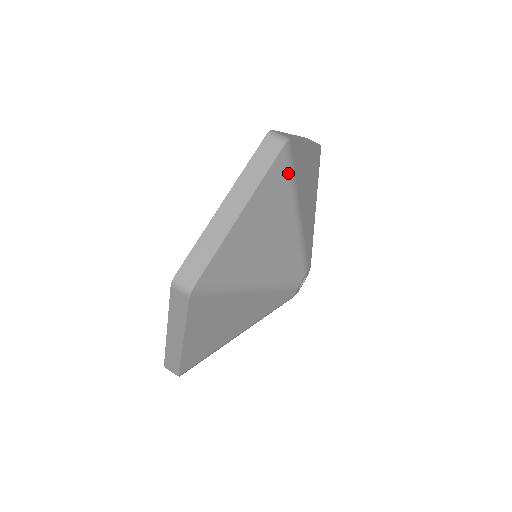
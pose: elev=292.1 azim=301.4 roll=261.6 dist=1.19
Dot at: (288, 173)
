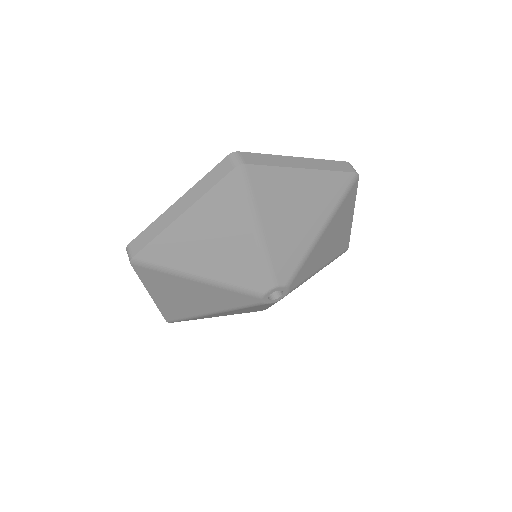
Dot at: (241, 193)
